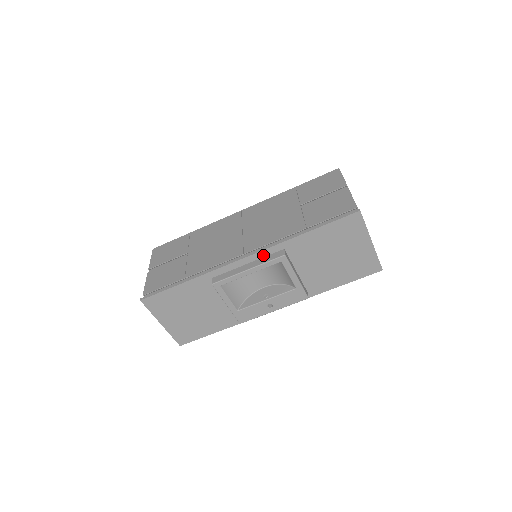
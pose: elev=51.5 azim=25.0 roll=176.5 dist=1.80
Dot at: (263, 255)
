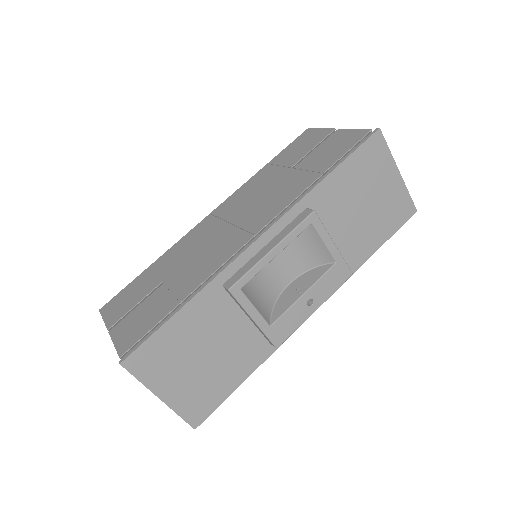
Dot at: (283, 225)
